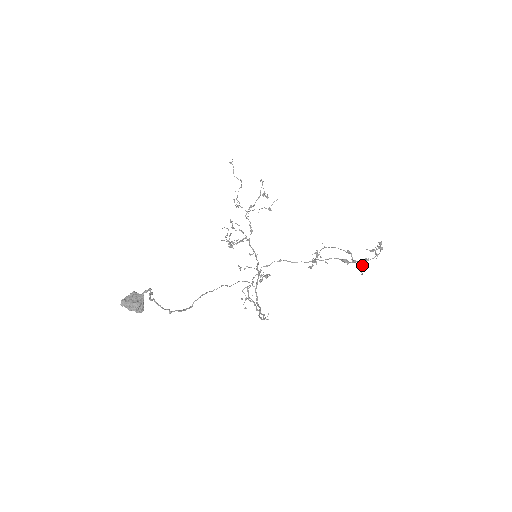
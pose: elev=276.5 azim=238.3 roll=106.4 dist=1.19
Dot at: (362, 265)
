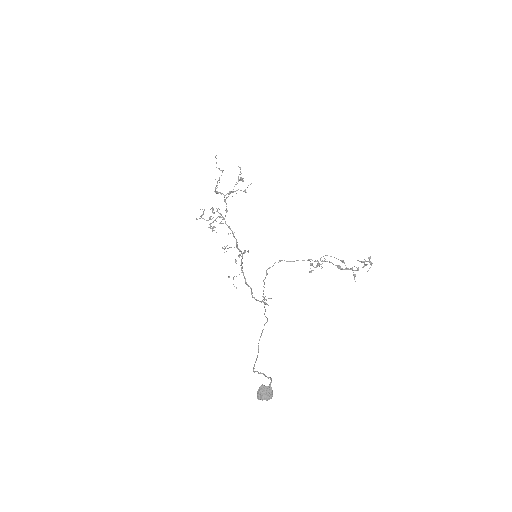
Dot at: occluded
